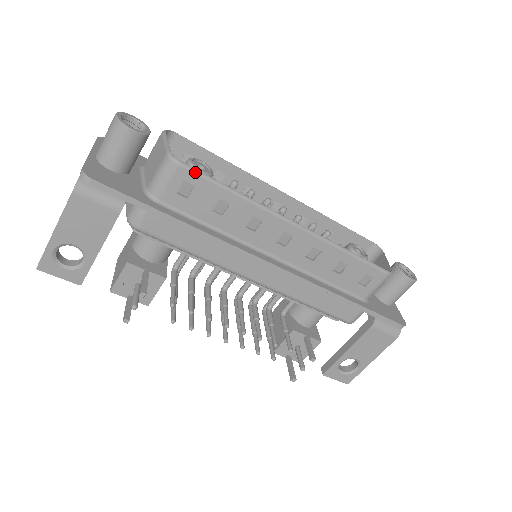
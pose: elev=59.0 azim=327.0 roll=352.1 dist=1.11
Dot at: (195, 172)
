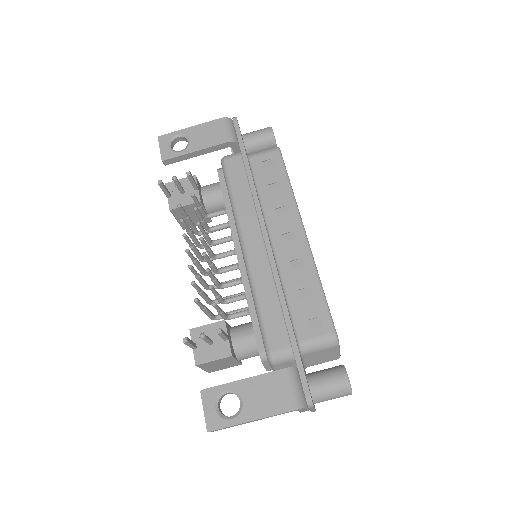
Dot at: (282, 159)
